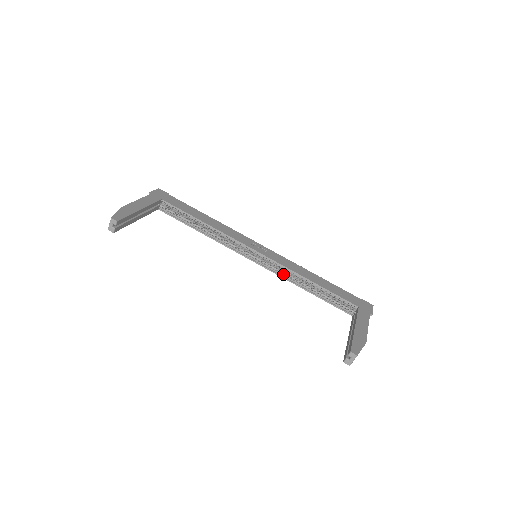
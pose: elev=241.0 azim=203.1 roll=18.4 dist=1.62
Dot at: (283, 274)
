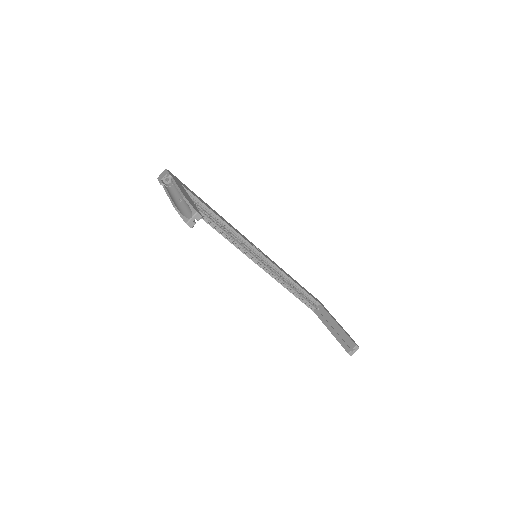
Dot at: (274, 274)
